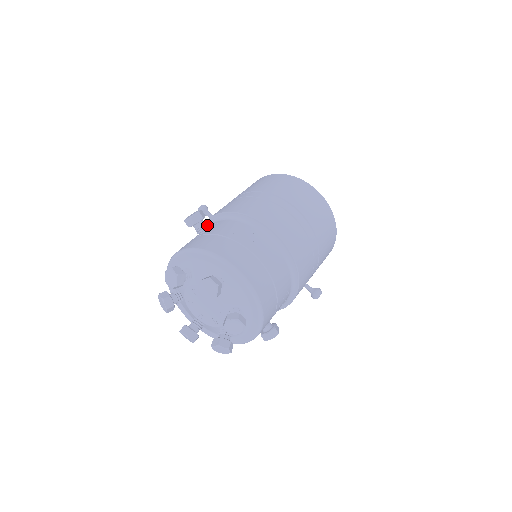
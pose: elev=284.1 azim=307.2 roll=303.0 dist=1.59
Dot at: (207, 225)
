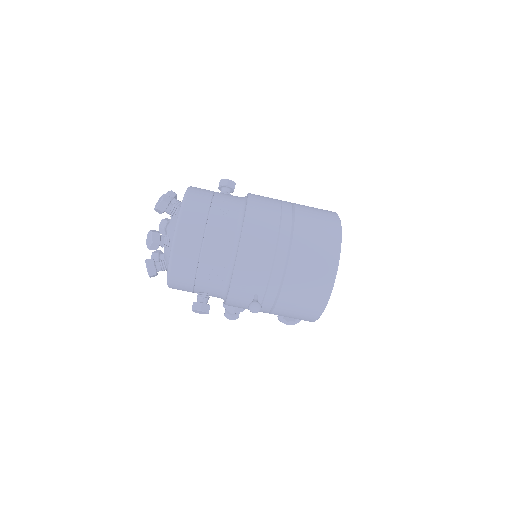
Dot at: occluded
